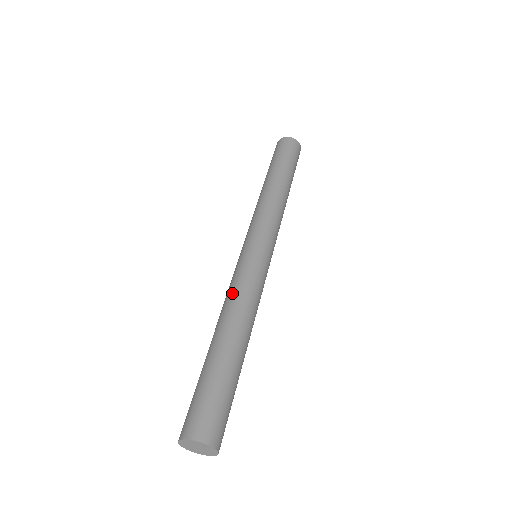
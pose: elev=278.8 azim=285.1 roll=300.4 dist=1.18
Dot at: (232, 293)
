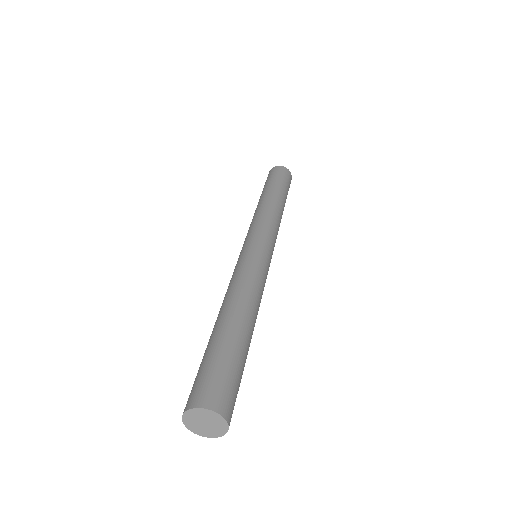
Dot at: (250, 281)
